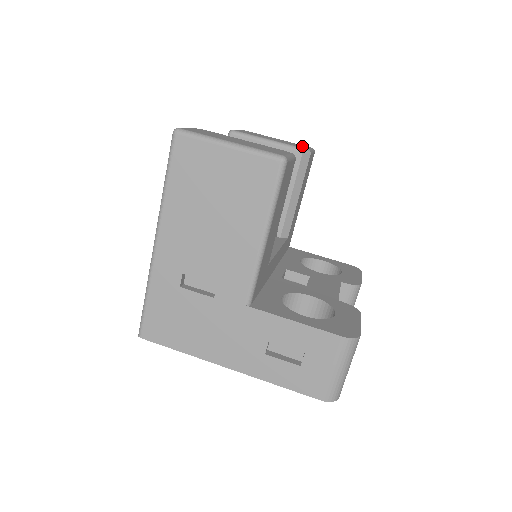
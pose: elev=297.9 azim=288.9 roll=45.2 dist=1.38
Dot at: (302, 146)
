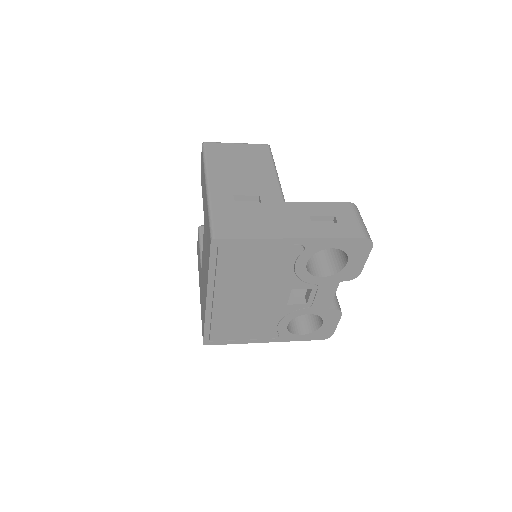
Dot at: occluded
